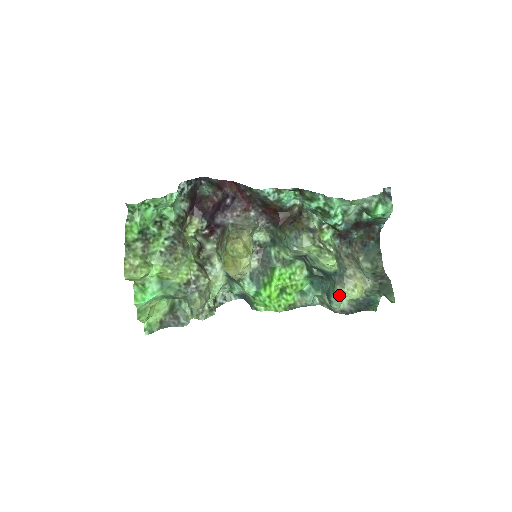
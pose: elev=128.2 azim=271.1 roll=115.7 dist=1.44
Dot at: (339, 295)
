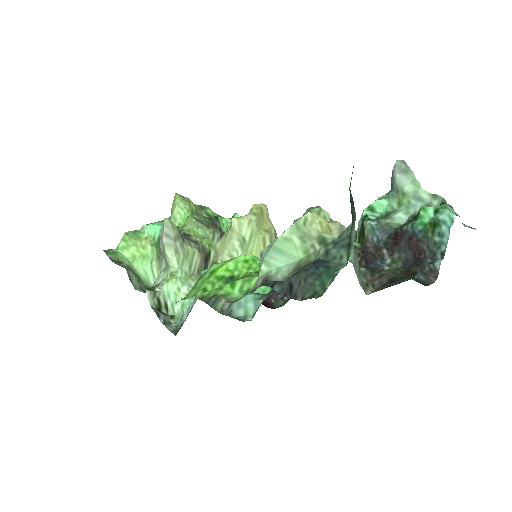
Dot at: occluded
